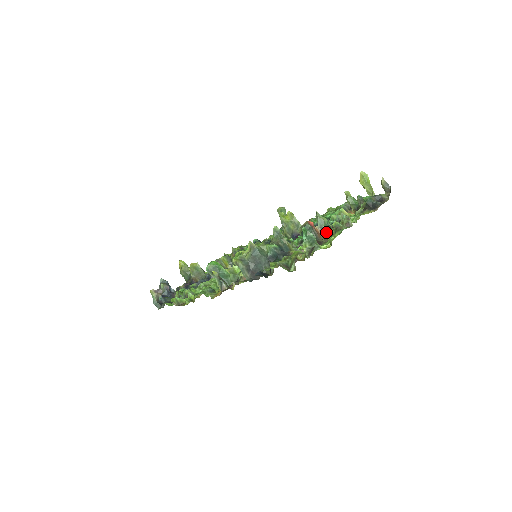
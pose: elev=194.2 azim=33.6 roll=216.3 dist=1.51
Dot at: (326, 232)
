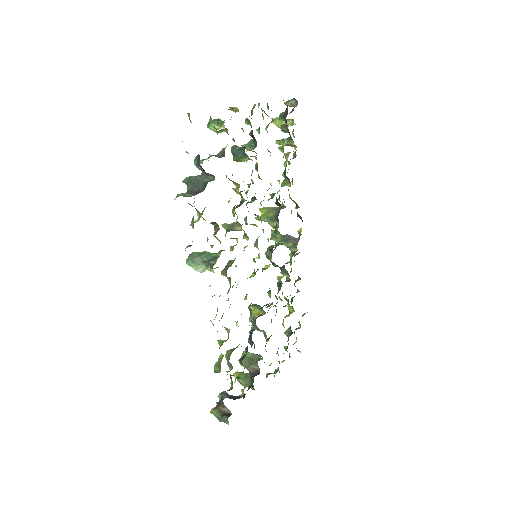
Dot at: (255, 142)
